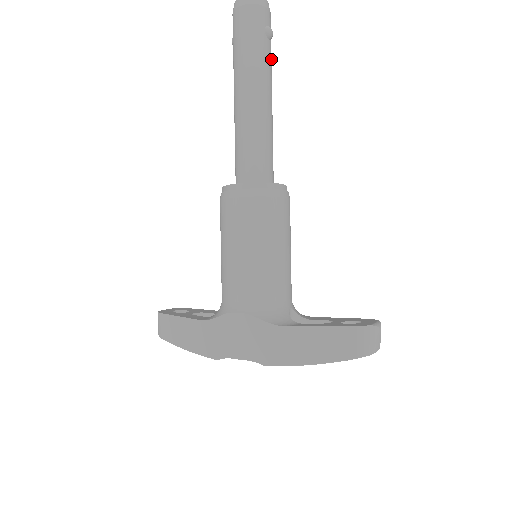
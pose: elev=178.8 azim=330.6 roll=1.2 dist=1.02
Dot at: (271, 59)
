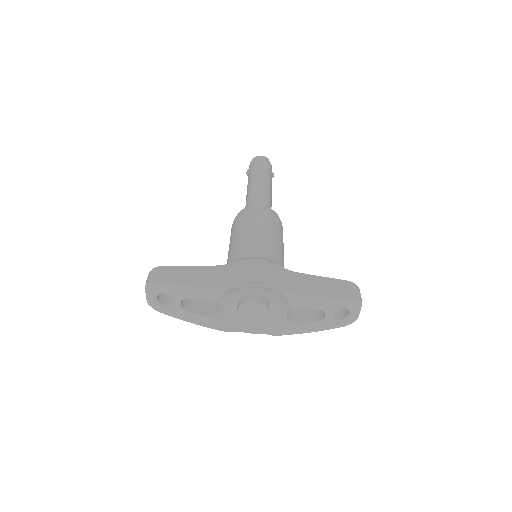
Dot at: occluded
